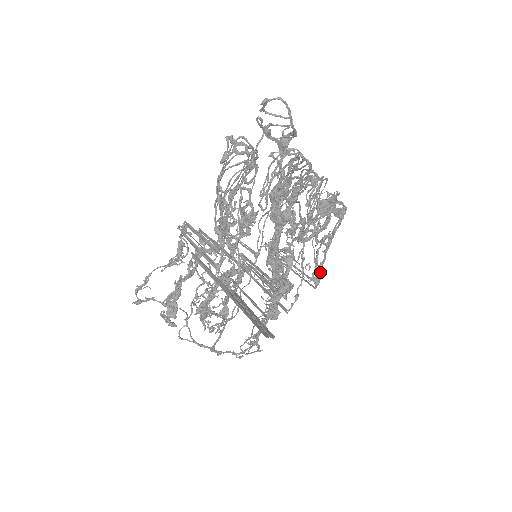
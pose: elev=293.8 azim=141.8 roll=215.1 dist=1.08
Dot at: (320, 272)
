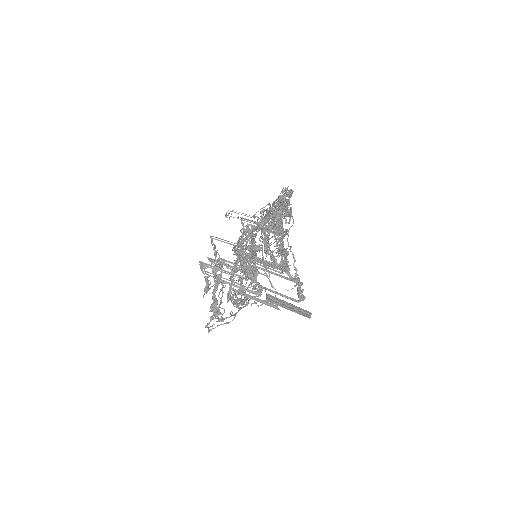
Dot at: (282, 226)
